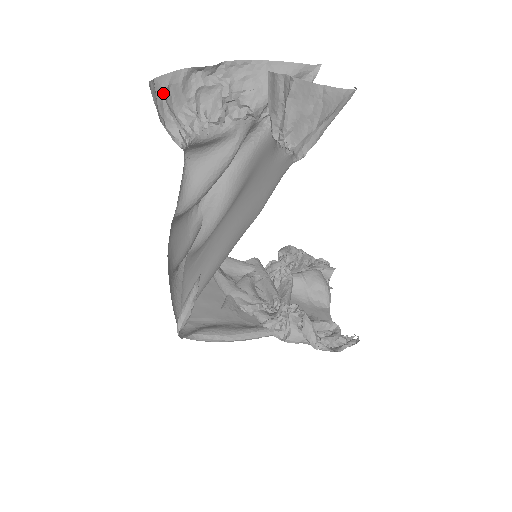
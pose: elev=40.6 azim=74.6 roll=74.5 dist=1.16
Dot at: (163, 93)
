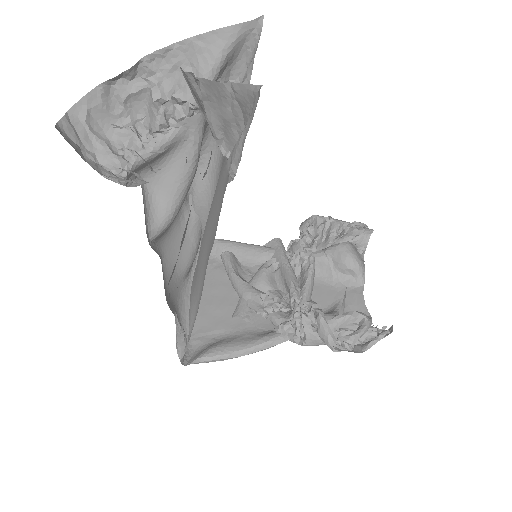
Dot at: (84, 123)
